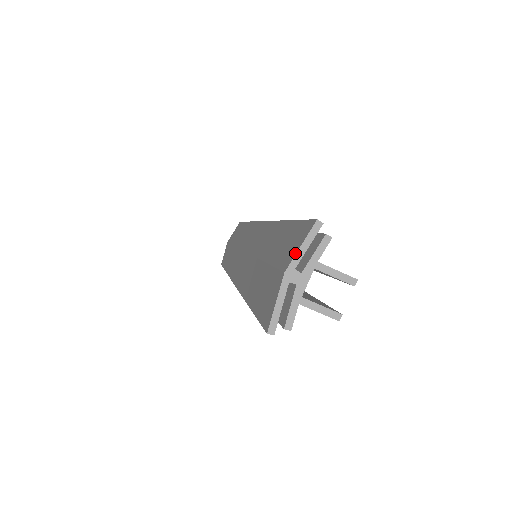
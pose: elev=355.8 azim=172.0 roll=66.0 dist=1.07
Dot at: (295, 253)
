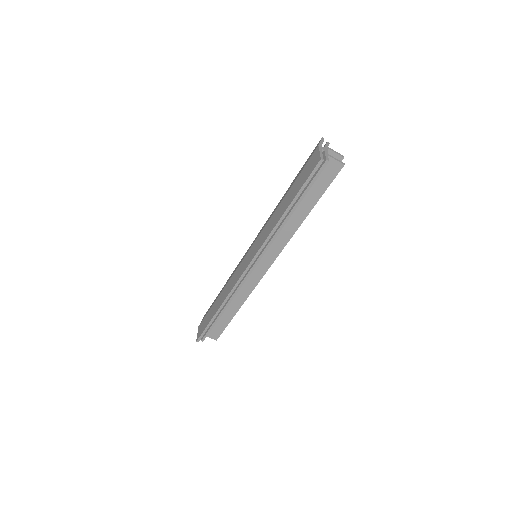
Dot at: (319, 143)
